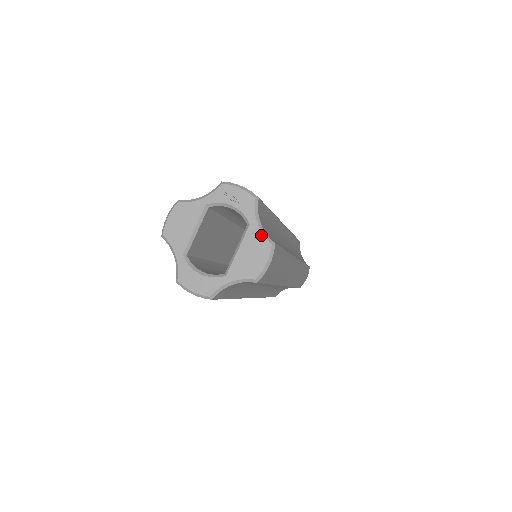
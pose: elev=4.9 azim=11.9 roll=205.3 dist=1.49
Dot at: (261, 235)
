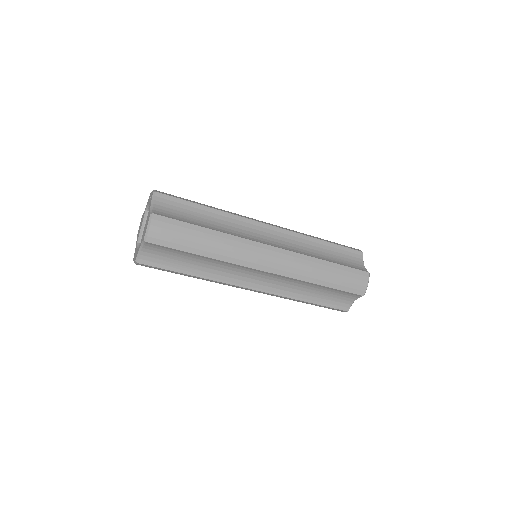
Dot at: (150, 212)
